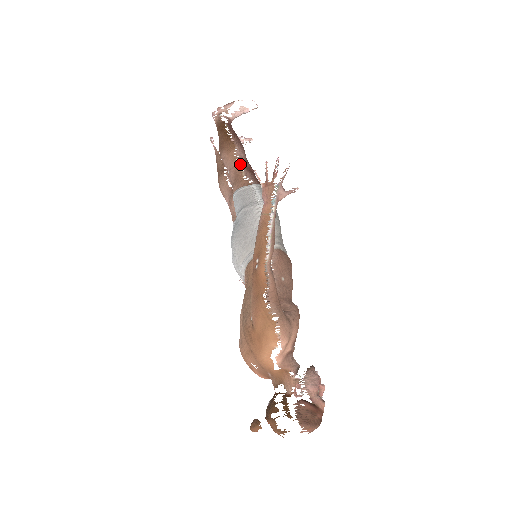
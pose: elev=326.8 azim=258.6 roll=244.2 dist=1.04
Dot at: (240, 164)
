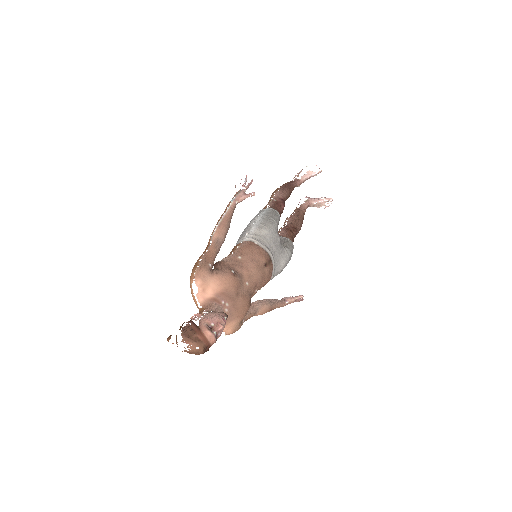
Dot at: (272, 199)
